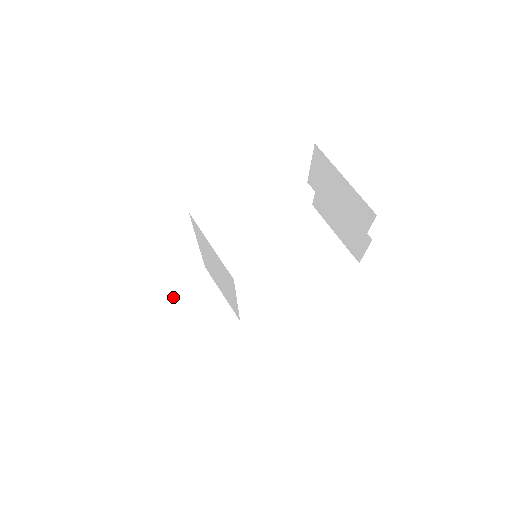
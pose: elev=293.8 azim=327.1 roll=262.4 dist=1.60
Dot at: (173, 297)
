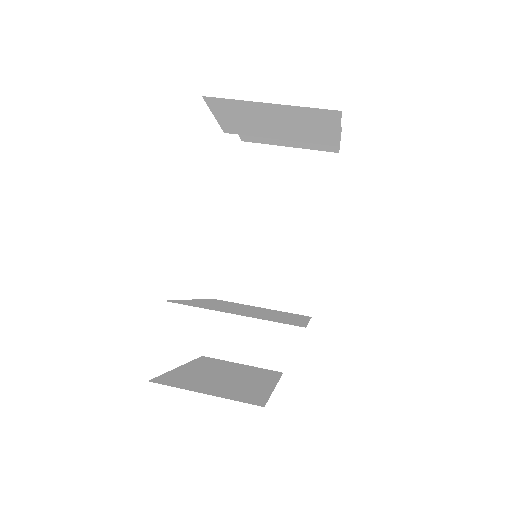
Dot at: (216, 353)
